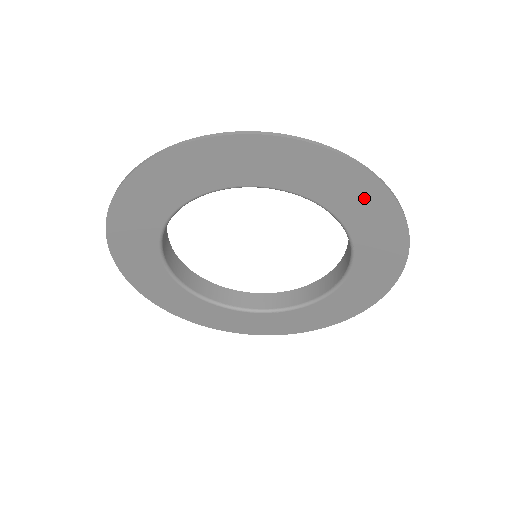
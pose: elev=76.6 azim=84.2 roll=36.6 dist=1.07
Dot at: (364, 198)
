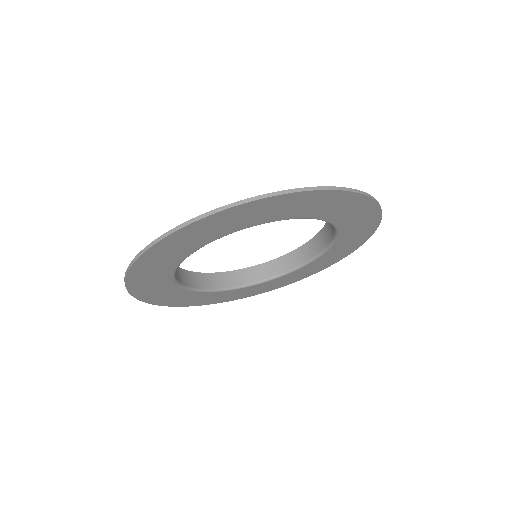
Dot at: (340, 203)
